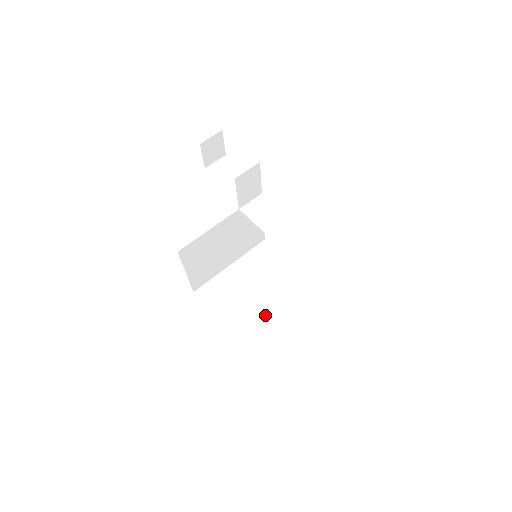
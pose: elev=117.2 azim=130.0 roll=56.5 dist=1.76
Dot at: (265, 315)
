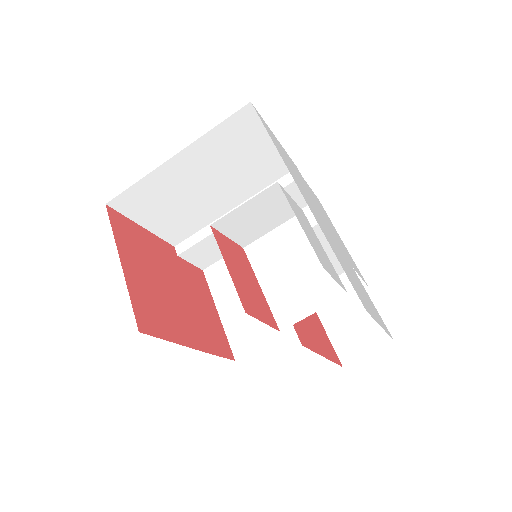
Dot at: occluded
